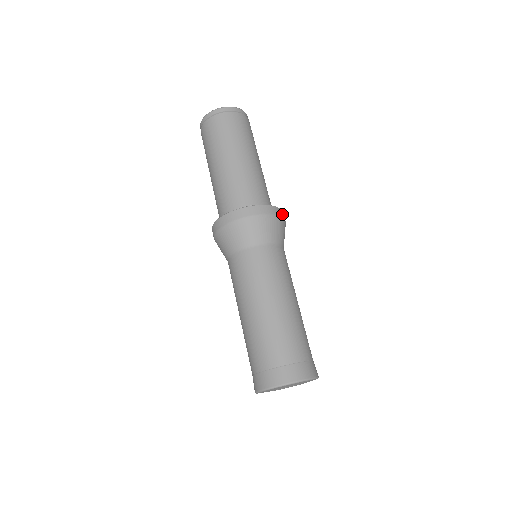
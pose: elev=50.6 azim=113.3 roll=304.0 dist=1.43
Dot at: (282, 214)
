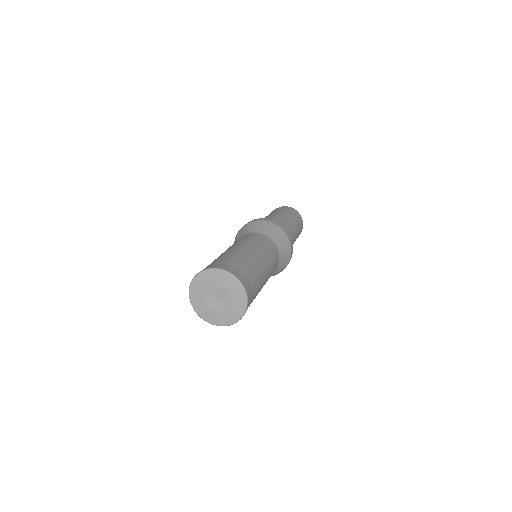
Dot at: occluded
